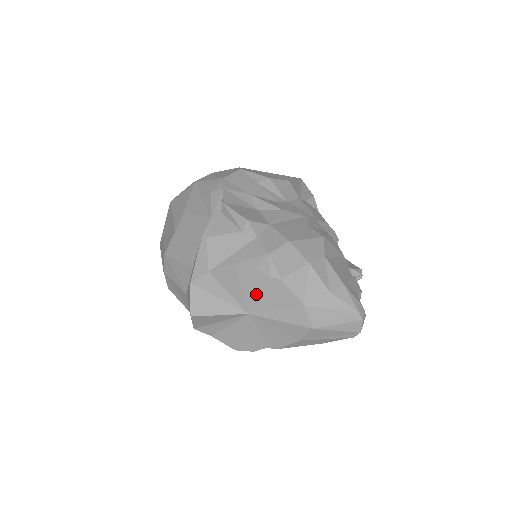
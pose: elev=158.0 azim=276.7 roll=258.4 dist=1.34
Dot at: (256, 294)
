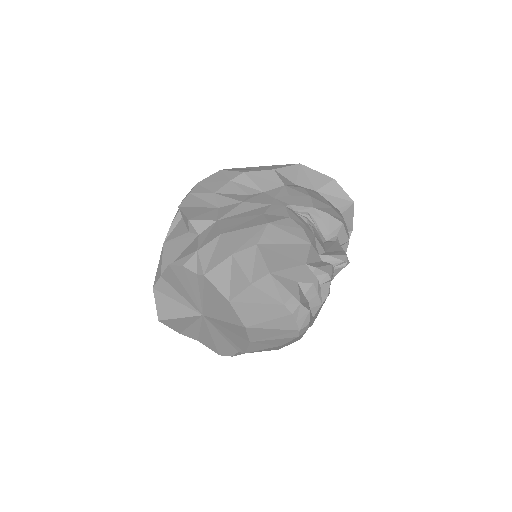
Dot at: (197, 294)
